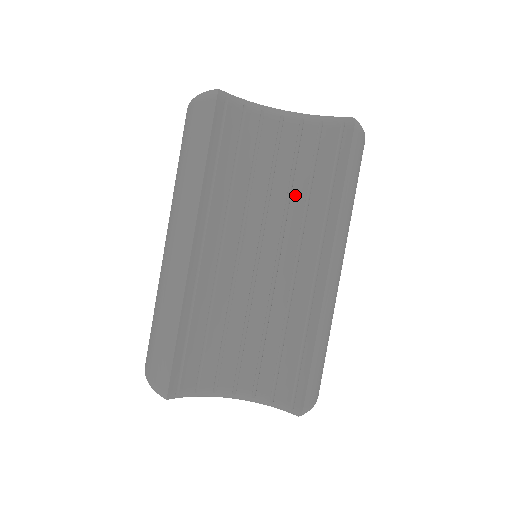
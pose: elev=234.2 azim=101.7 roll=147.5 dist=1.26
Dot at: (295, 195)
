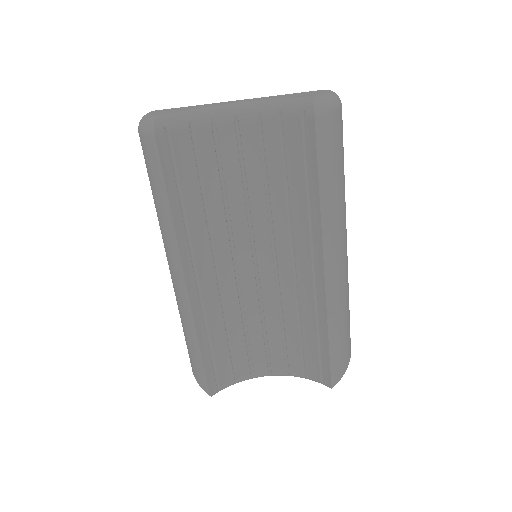
Dot at: (274, 197)
